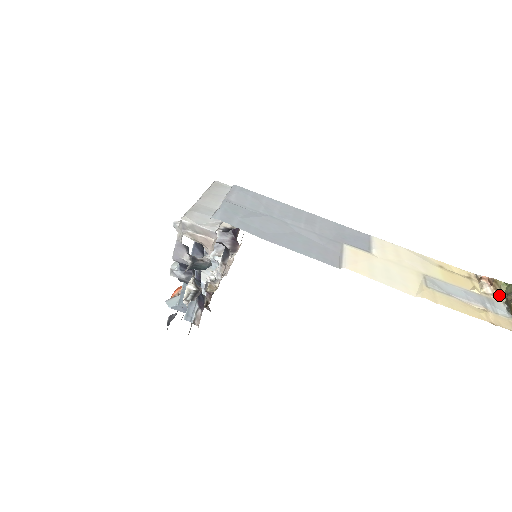
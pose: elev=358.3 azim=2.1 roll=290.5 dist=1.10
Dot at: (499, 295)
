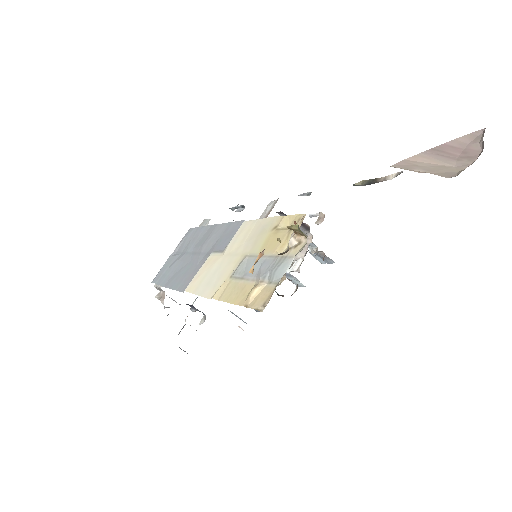
Dot at: (305, 241)
